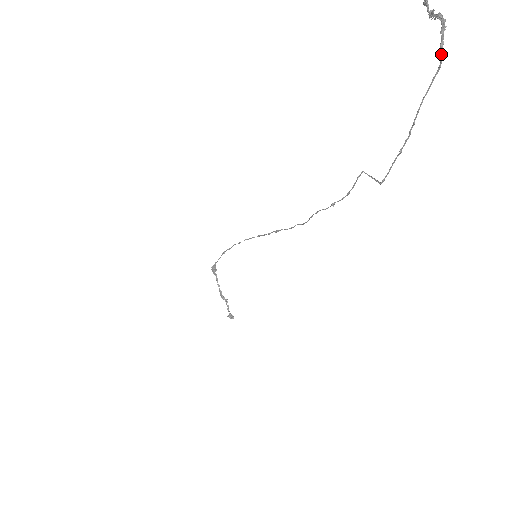
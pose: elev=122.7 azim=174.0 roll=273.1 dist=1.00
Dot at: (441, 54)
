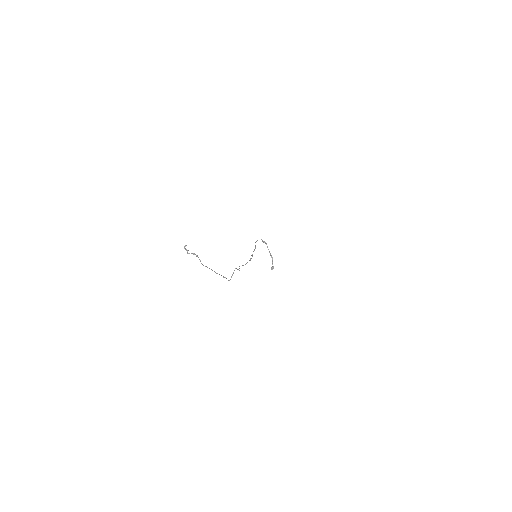
Dot at: (202, 264)
